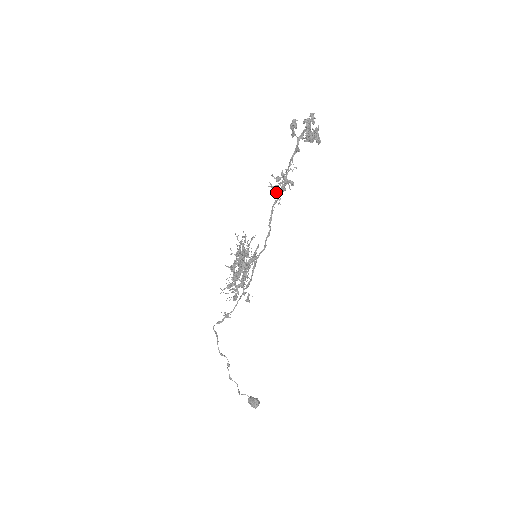
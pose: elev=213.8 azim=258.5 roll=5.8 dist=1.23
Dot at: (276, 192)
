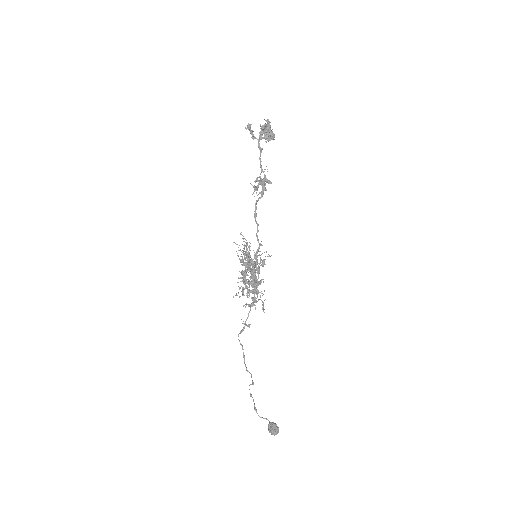
Dot at: (262, 194)
